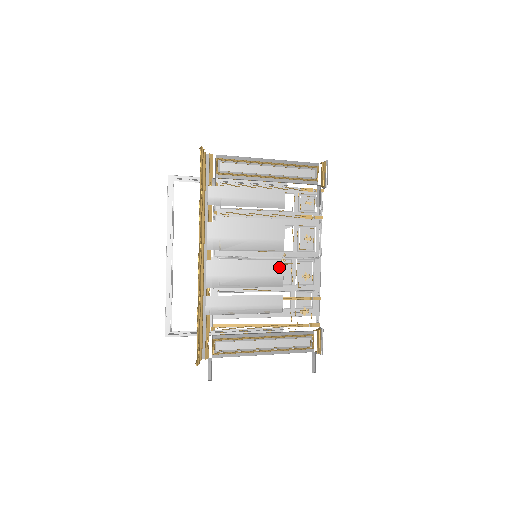
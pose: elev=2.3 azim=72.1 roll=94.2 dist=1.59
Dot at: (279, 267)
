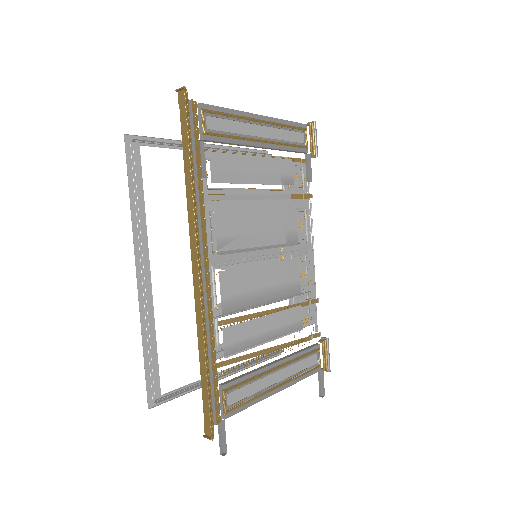
Dot at: (295, 268)
